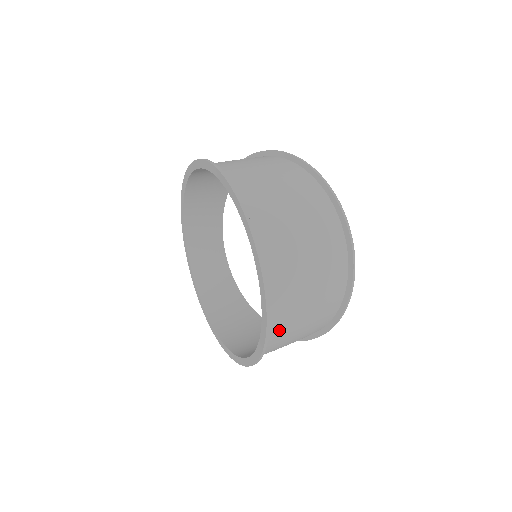
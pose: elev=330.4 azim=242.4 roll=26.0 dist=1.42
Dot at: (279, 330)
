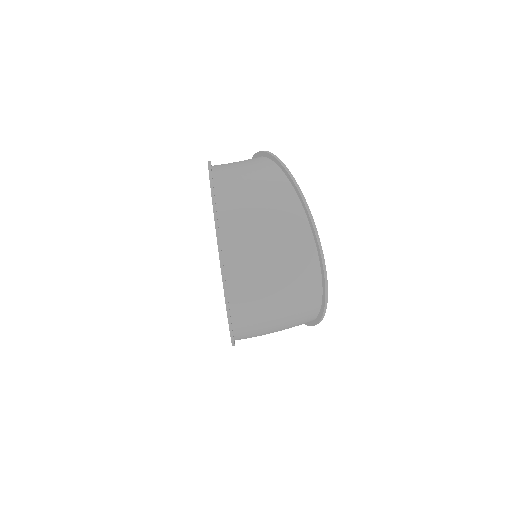
Dot at: occluded
